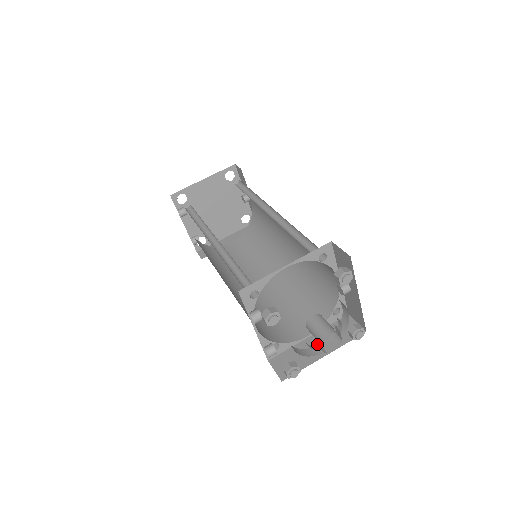
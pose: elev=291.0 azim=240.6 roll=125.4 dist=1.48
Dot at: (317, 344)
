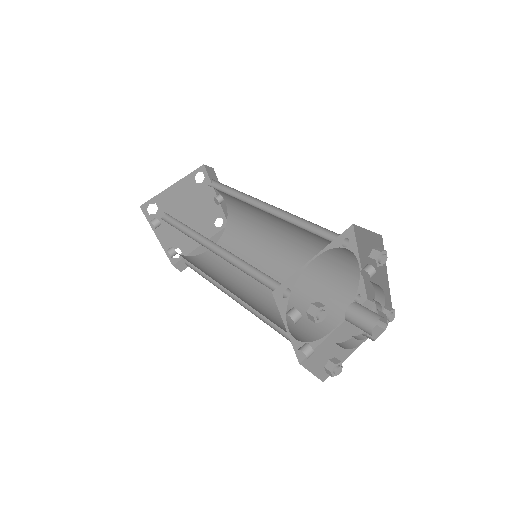
Dot at: (346, 336)
